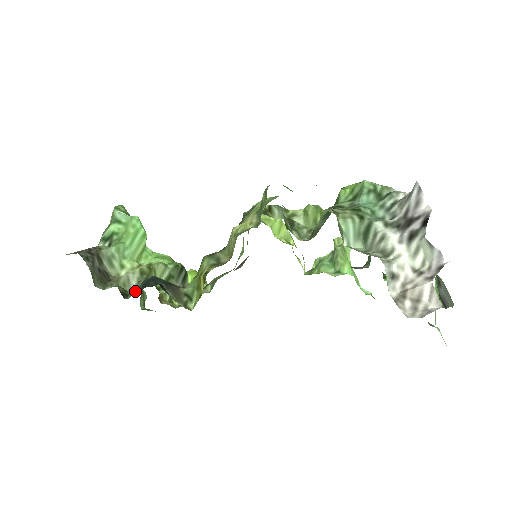
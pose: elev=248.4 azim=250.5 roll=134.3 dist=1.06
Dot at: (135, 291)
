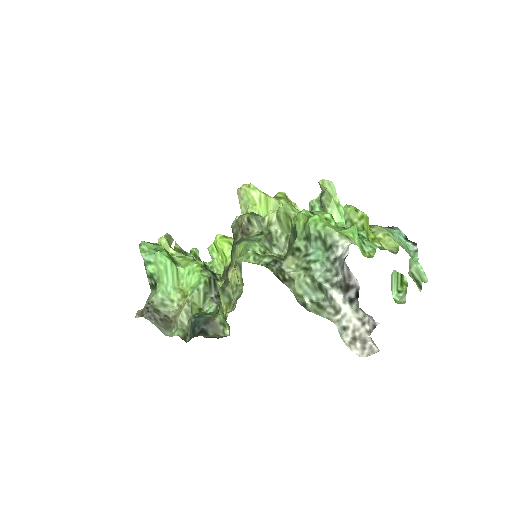
Dot at: (190, 335)
